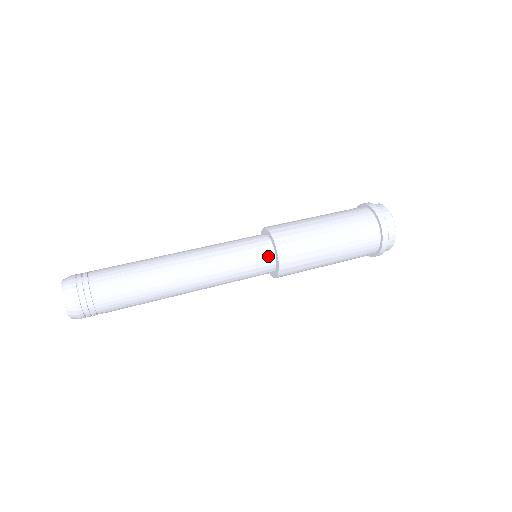
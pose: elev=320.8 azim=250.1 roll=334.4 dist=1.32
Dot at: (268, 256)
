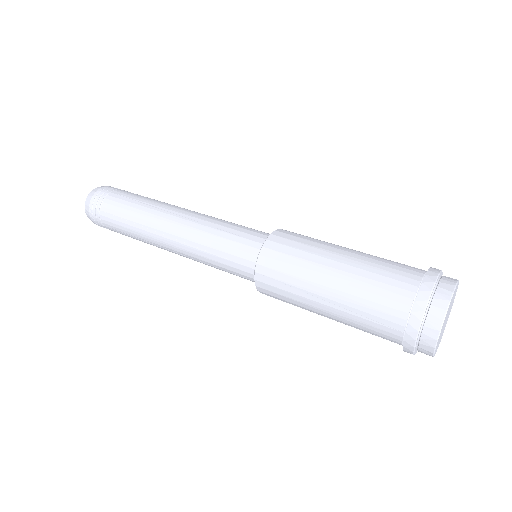
Dot at: (251, 278)
